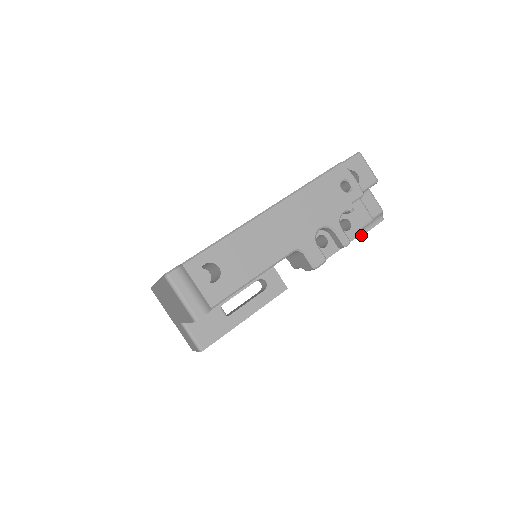
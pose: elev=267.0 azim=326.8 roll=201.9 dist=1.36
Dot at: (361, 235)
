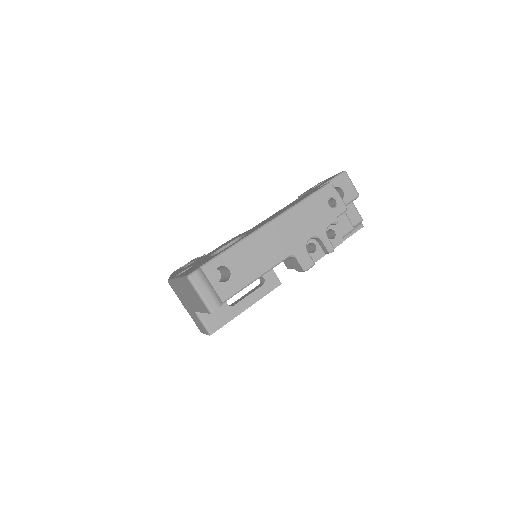
Dot at: (344, 240)
